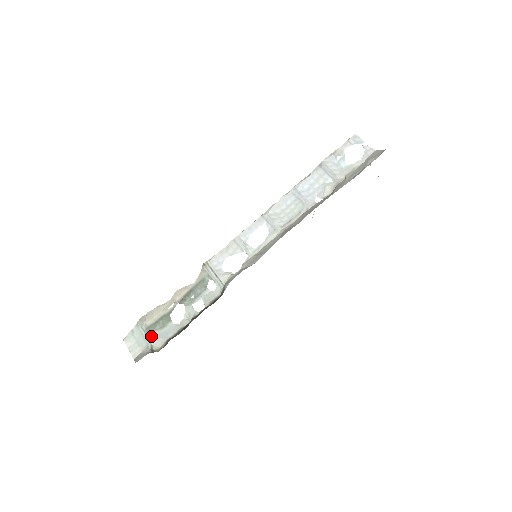
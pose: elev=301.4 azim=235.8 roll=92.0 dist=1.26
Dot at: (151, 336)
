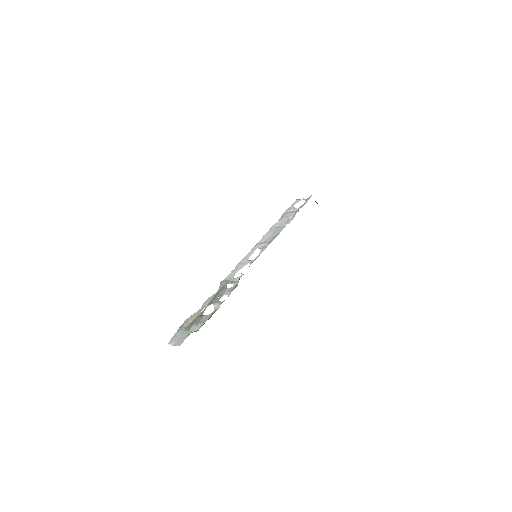
Dot at: (191, 329)
